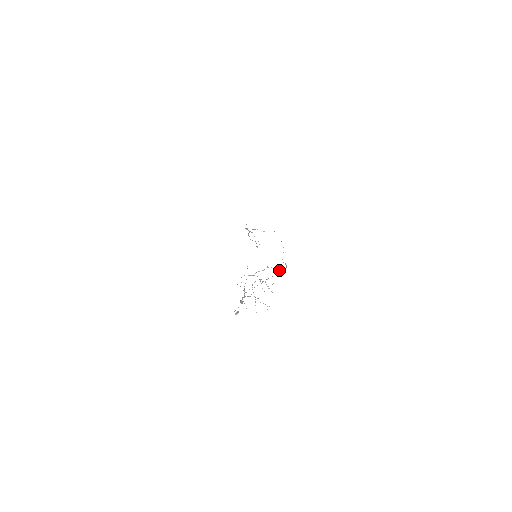
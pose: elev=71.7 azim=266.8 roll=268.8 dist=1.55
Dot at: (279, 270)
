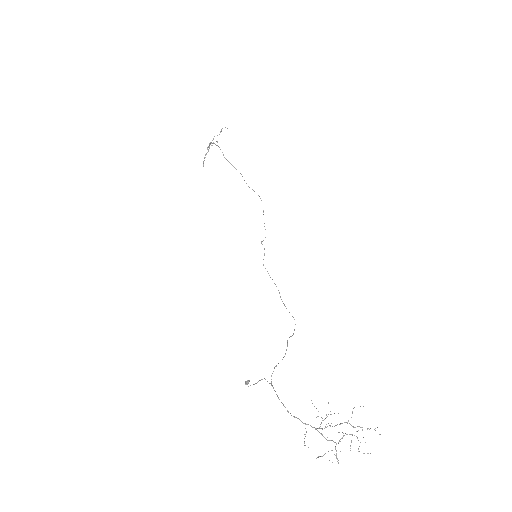
Dot at: occluded
